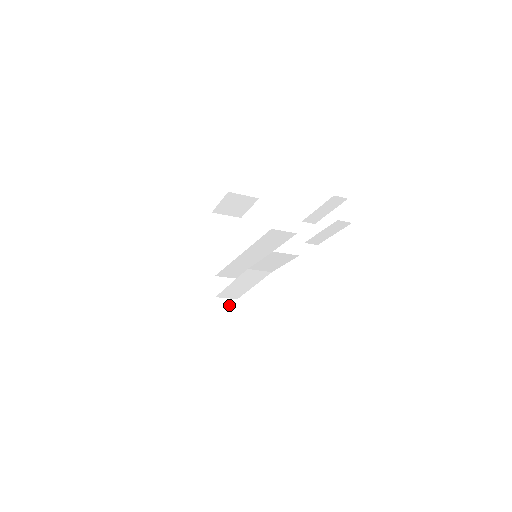
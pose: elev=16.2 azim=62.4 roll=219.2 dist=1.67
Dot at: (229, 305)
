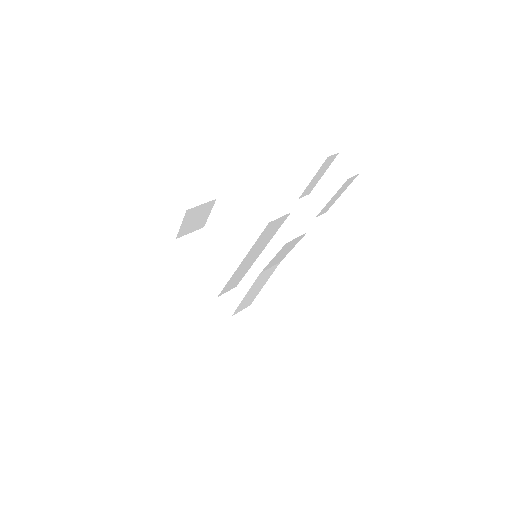
Dot at: (247, 316)
